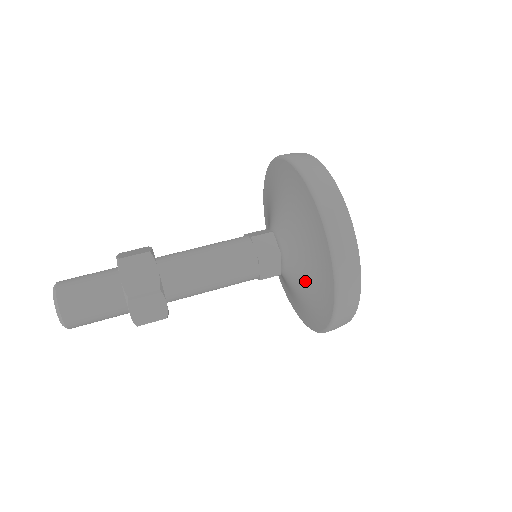
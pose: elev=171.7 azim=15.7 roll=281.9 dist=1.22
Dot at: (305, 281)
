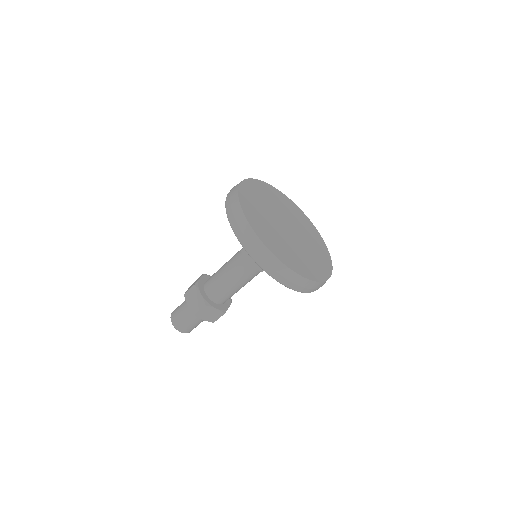
Dot at: occluded
